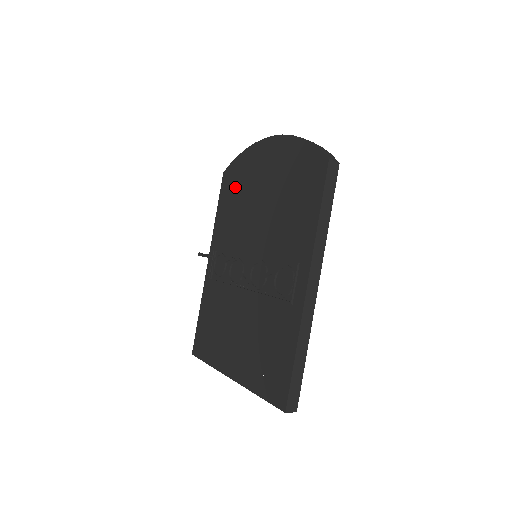
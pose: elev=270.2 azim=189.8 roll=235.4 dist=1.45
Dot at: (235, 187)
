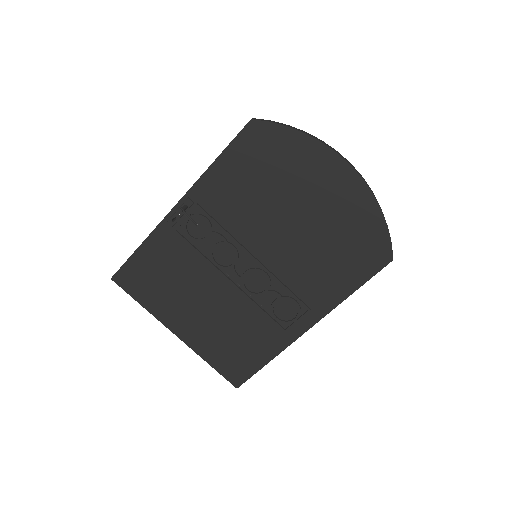
Dot at: (264, 163)
